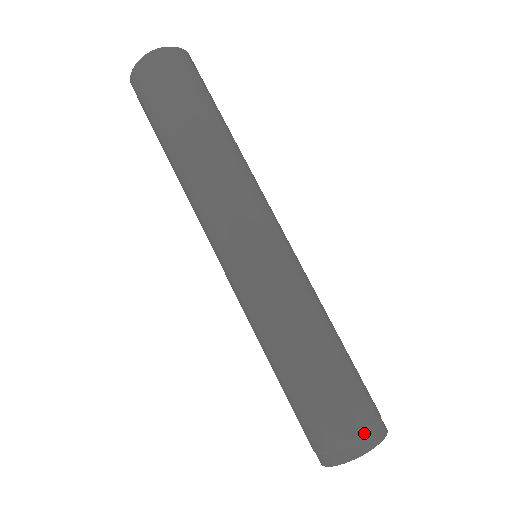
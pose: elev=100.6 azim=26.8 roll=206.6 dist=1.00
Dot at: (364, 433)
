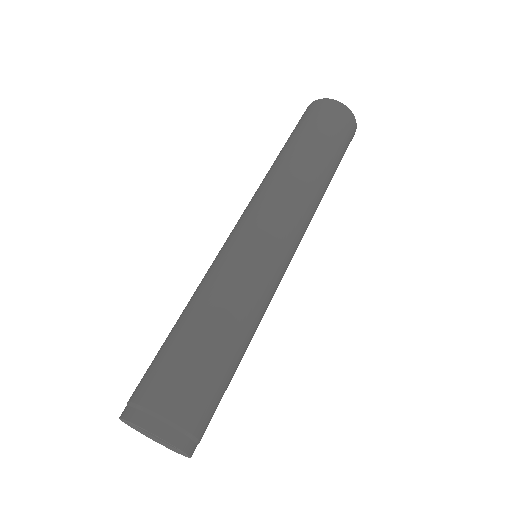
Dot at: (152, 410)
